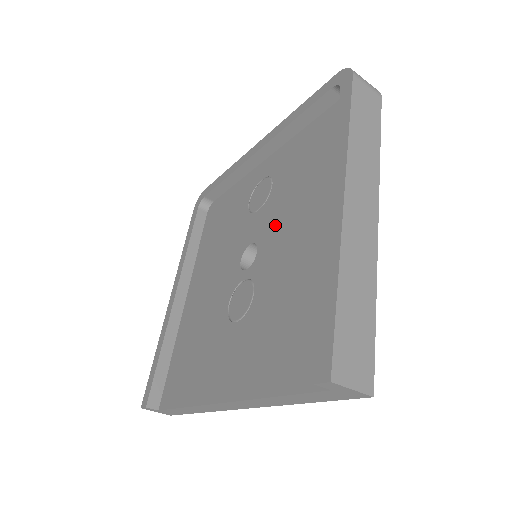
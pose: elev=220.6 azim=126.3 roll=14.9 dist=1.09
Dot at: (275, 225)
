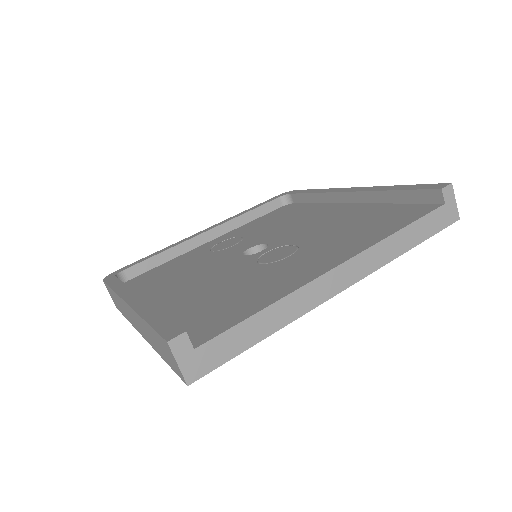
Dot at: (275, 233)
